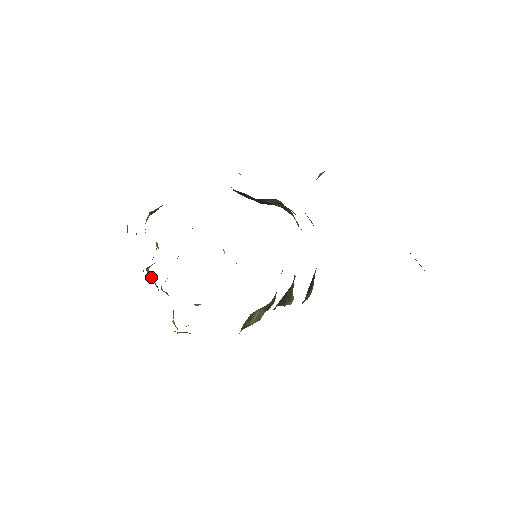
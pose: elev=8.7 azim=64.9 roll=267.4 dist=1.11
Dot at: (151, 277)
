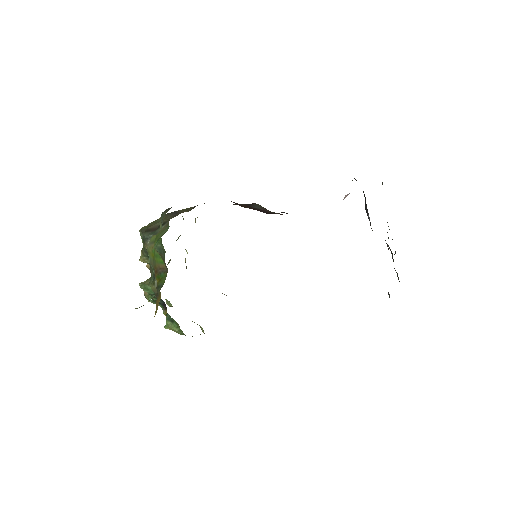
Dot at: (150, 293)
